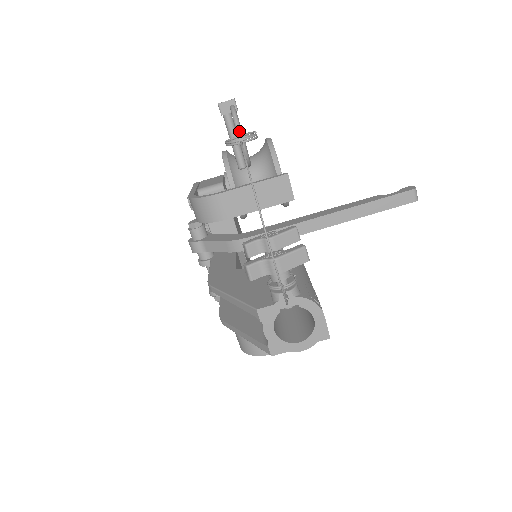
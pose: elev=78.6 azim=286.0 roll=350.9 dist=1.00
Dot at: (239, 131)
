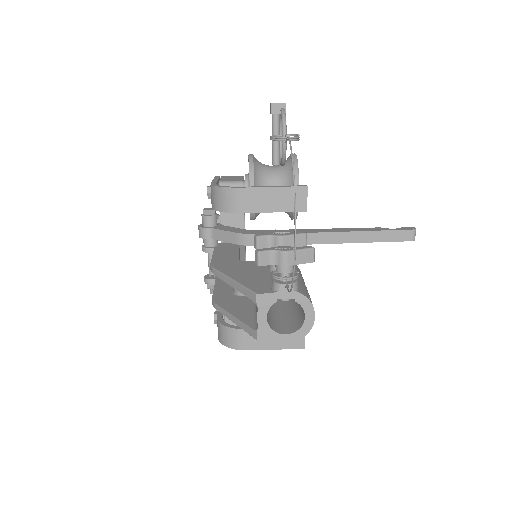
Dot at: (285, 131)
